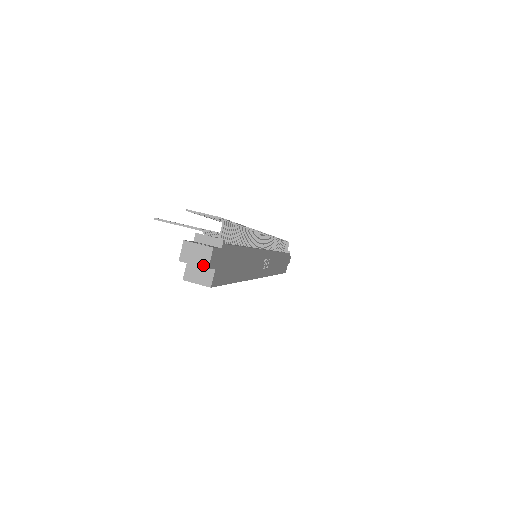
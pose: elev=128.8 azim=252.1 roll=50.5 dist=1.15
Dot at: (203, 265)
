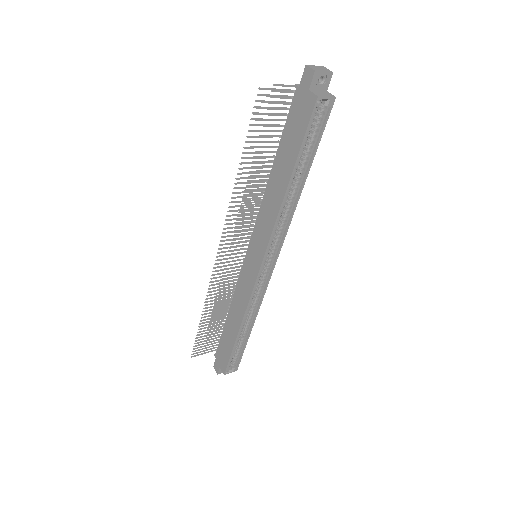
Dot at: (329, 71)
